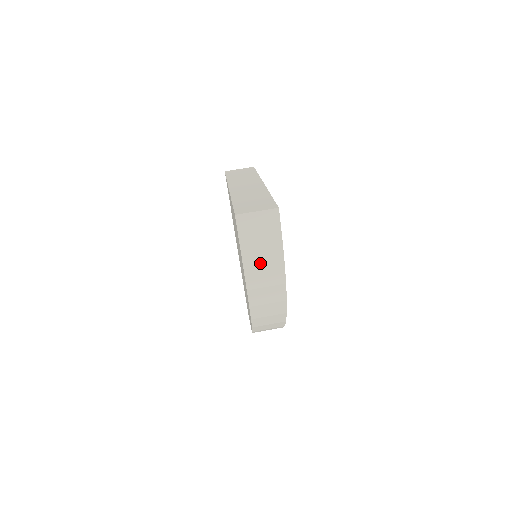
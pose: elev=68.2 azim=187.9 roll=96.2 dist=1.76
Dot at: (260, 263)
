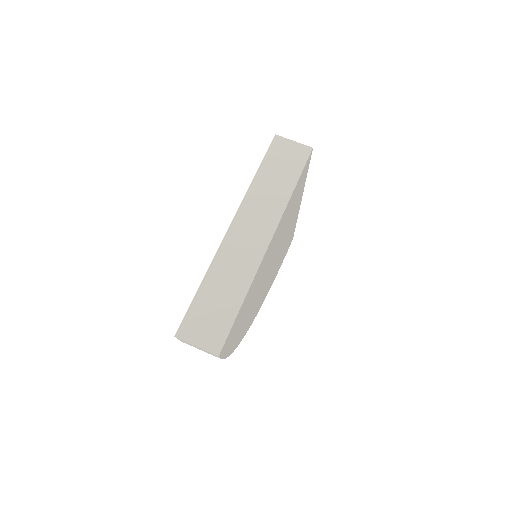
Dot at: occluded
